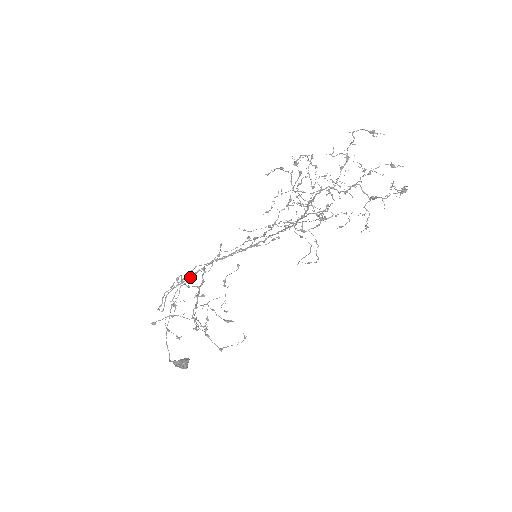
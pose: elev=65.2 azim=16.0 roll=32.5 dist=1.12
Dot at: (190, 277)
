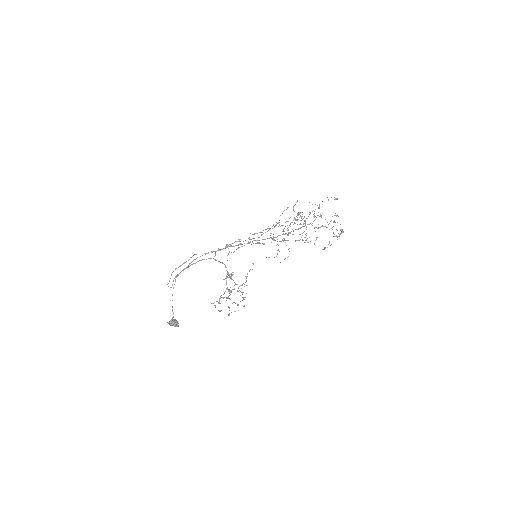
Dot at: (194, 263)
